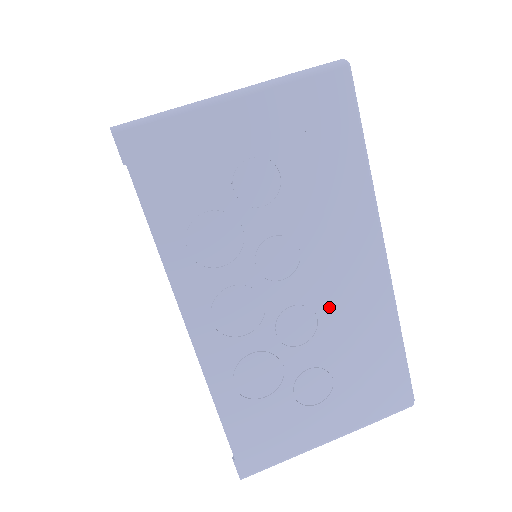
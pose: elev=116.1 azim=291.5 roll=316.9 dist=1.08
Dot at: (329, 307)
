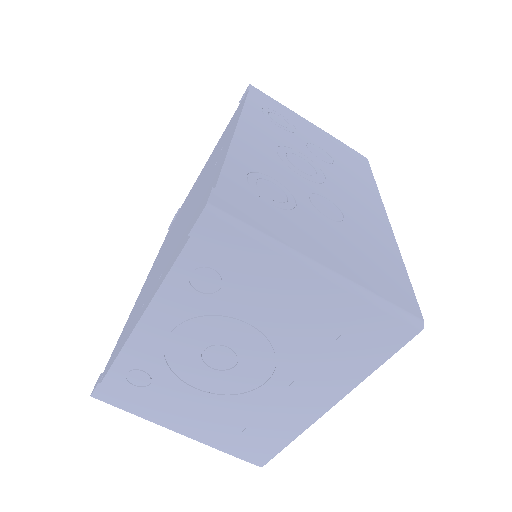
Dot at: occluded
